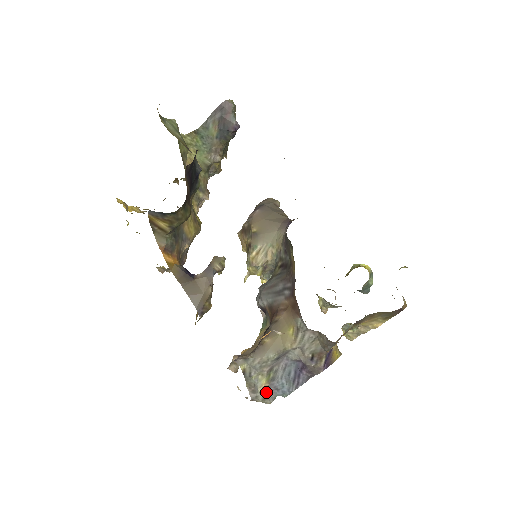
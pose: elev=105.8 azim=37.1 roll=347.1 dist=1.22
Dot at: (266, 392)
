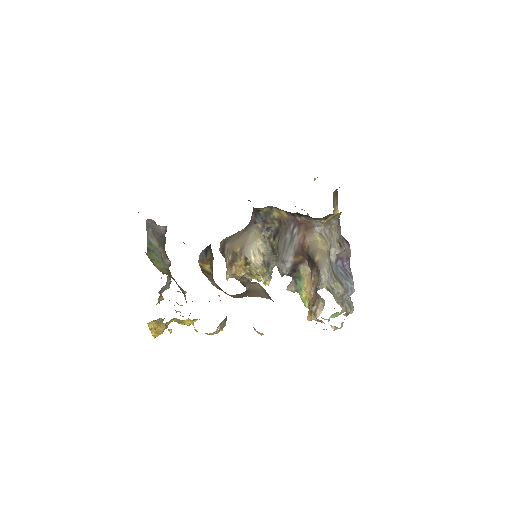
Dot at: (346, 299)
